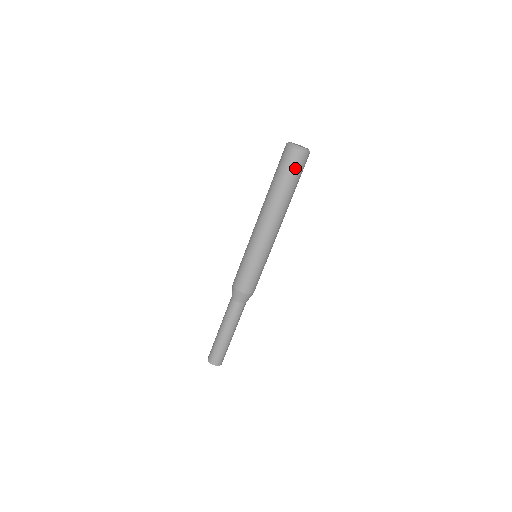
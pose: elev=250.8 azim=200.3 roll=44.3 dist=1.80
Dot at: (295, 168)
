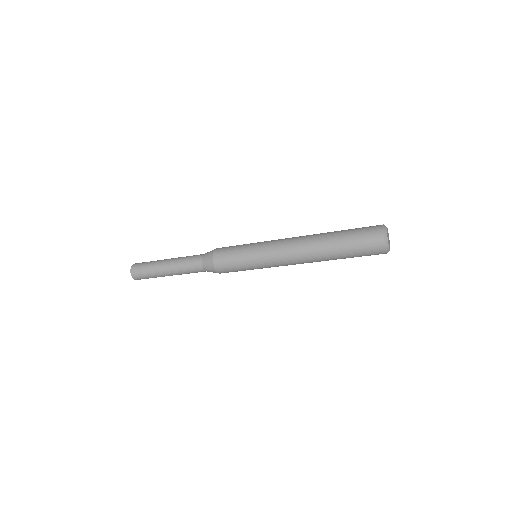
Dot at: occluded
